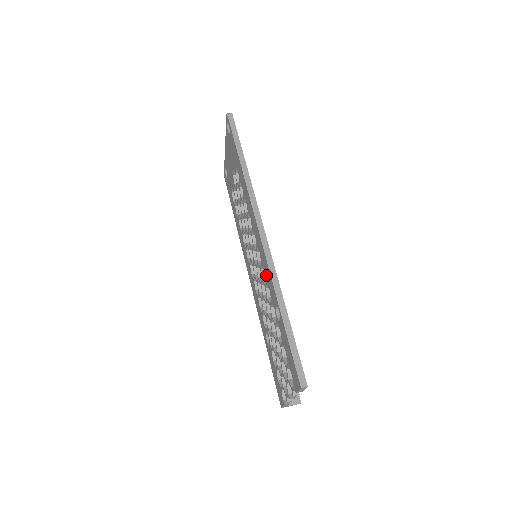
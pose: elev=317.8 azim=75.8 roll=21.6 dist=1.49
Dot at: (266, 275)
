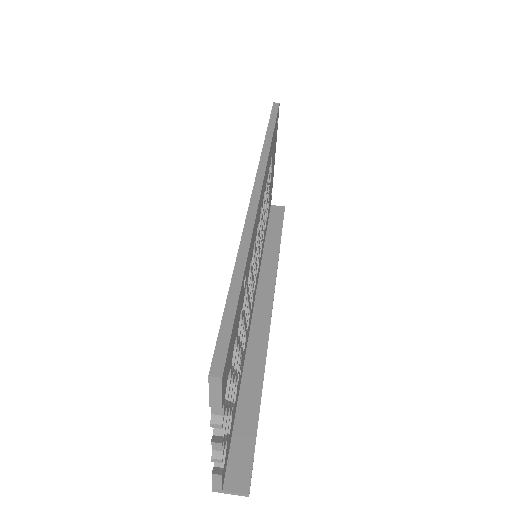
Dot at: occluded
